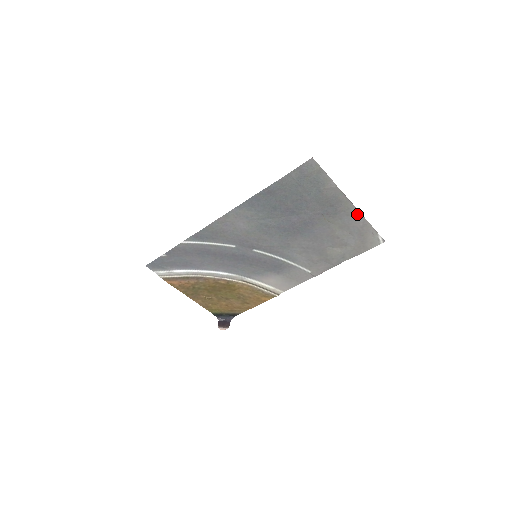
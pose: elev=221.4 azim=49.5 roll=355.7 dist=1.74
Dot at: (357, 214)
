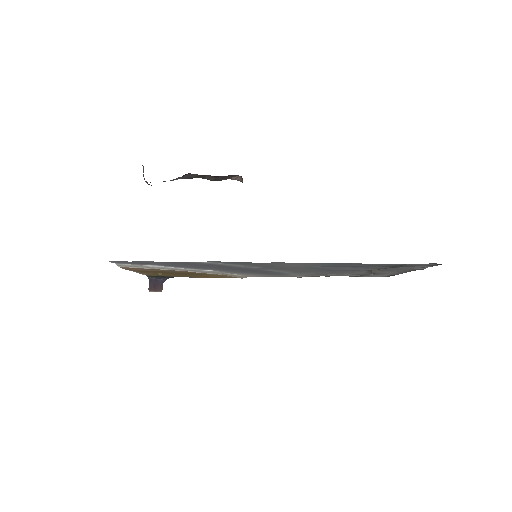
Dot at: (401, 272)
